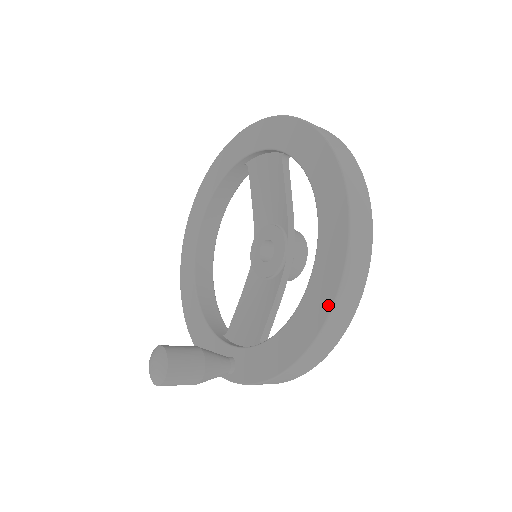
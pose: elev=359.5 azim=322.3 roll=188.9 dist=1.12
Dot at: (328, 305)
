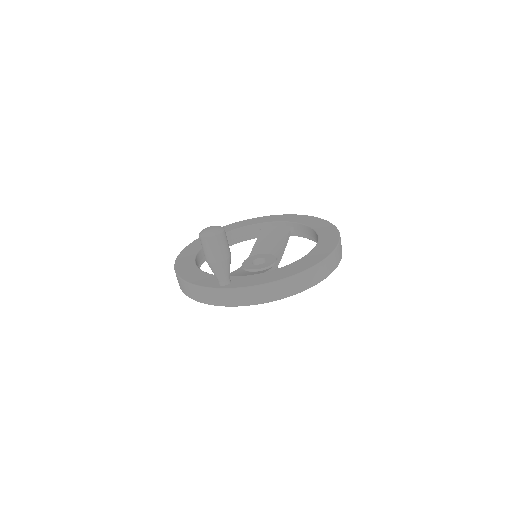
Dot at: (321, 259)
